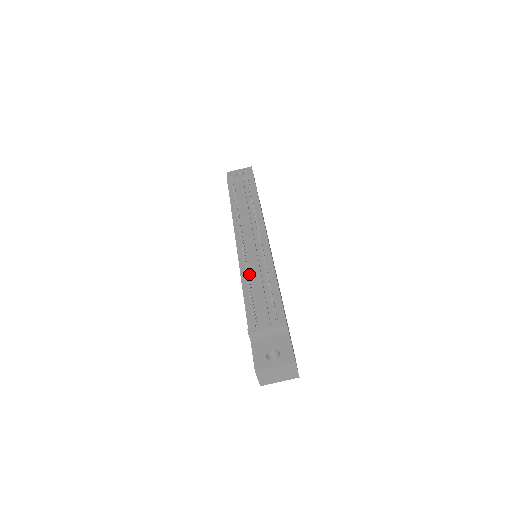
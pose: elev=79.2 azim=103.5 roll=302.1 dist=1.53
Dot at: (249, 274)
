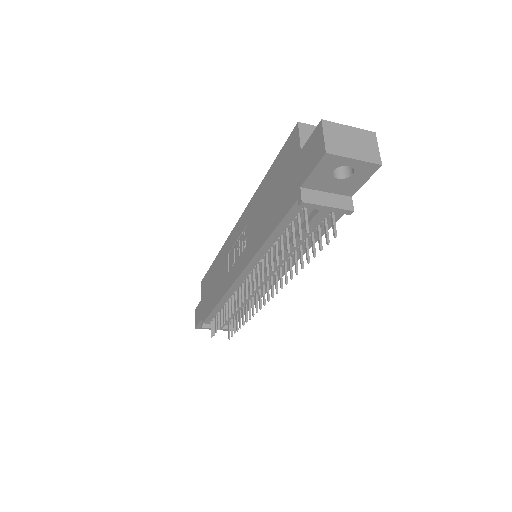
Dot at: (231, 297)
